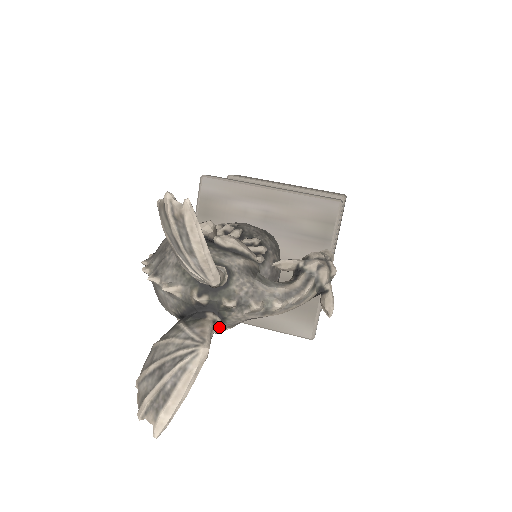
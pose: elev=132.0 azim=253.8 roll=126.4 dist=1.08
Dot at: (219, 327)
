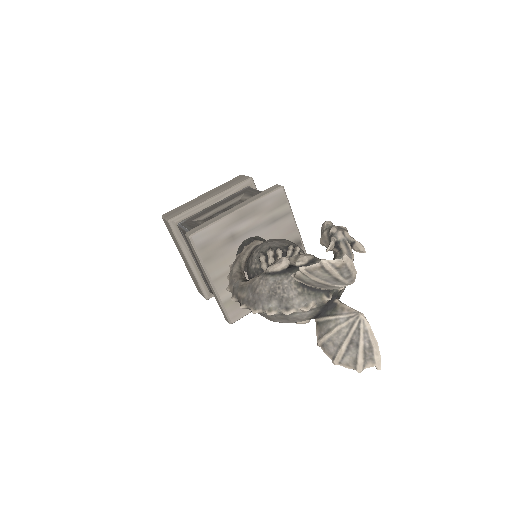
Dot at: occluded
